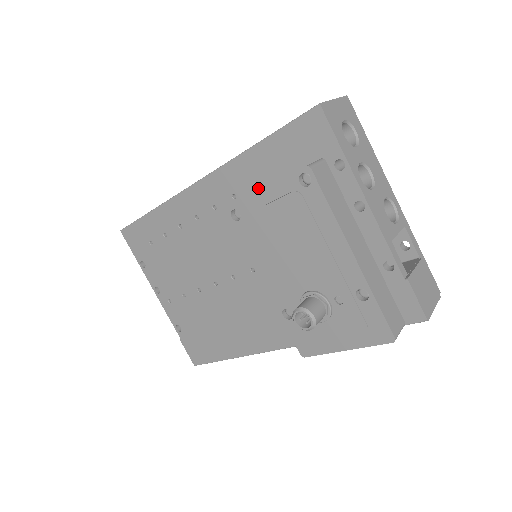
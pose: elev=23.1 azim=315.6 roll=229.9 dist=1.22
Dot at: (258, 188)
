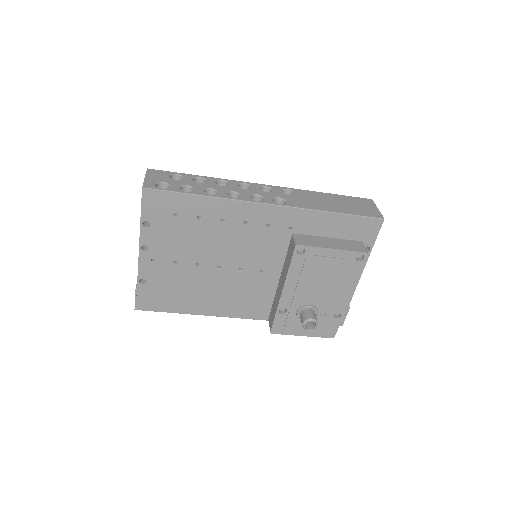
Dot at: (312, 233)
